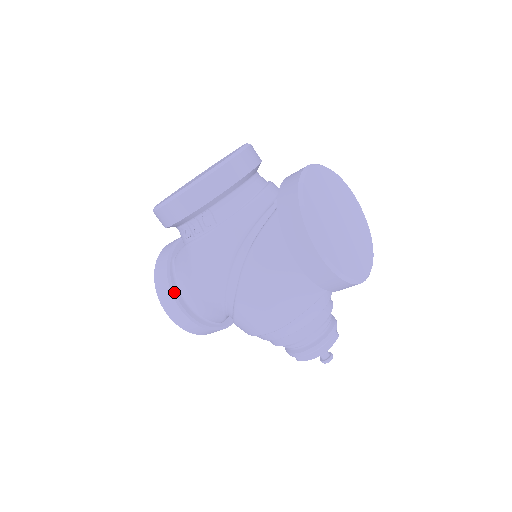
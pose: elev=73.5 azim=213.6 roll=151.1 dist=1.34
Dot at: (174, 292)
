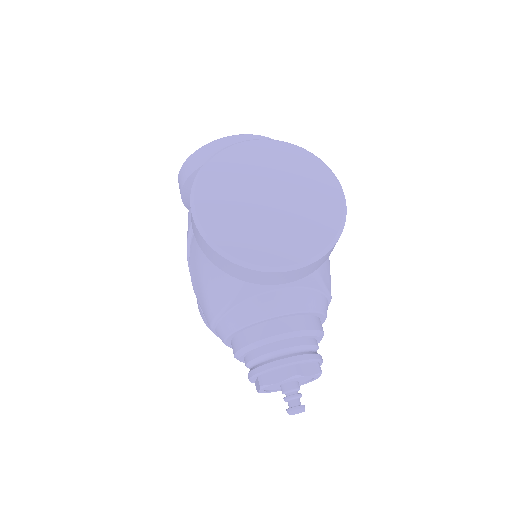
Dot at: occluded
